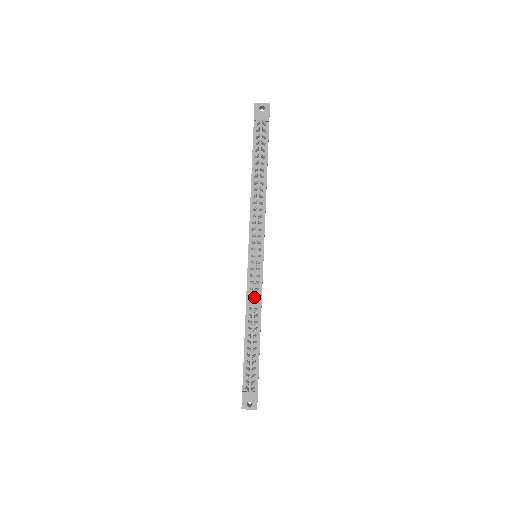
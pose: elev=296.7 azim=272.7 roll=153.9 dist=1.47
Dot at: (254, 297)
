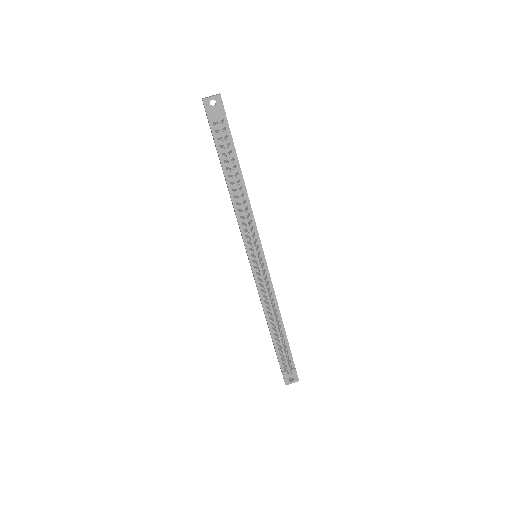
Dot at: (268, 297)
